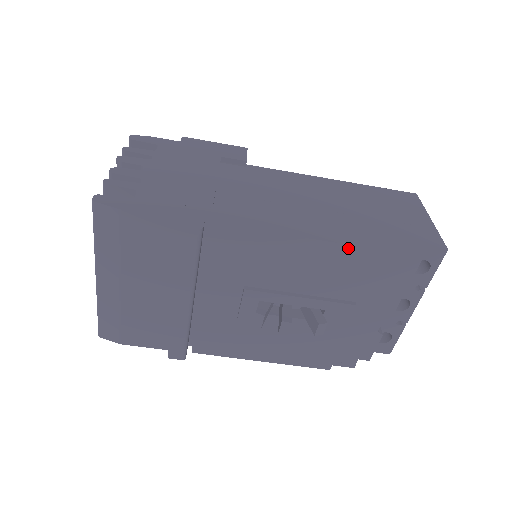
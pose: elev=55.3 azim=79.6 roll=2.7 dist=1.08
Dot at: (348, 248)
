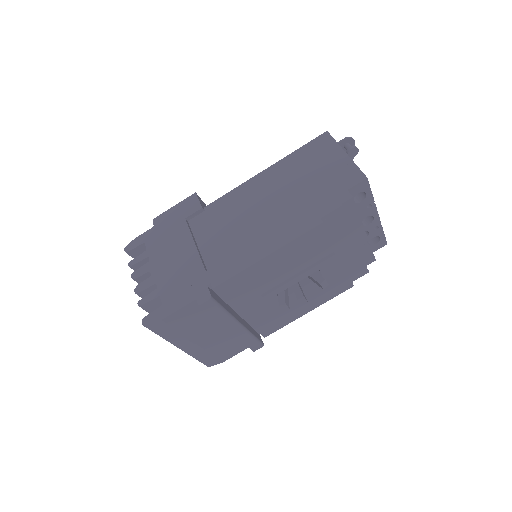
Dot at: (301, 238)
